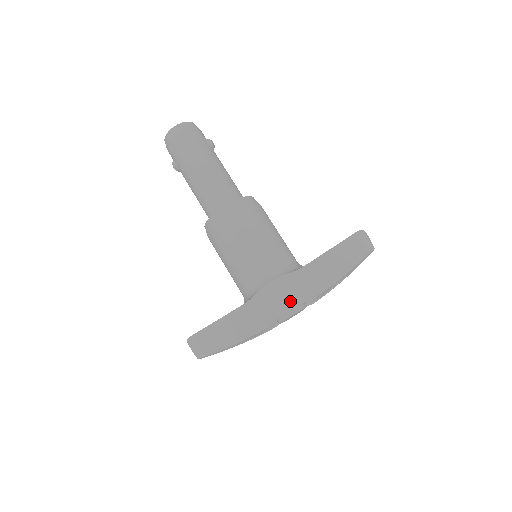
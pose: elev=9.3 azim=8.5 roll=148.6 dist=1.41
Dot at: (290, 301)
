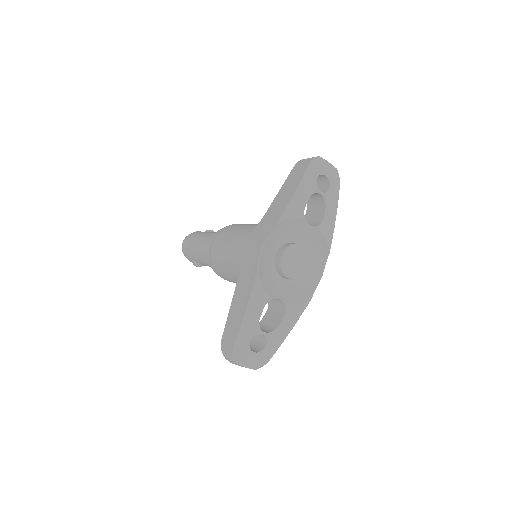
Dot at: (262, 238)
